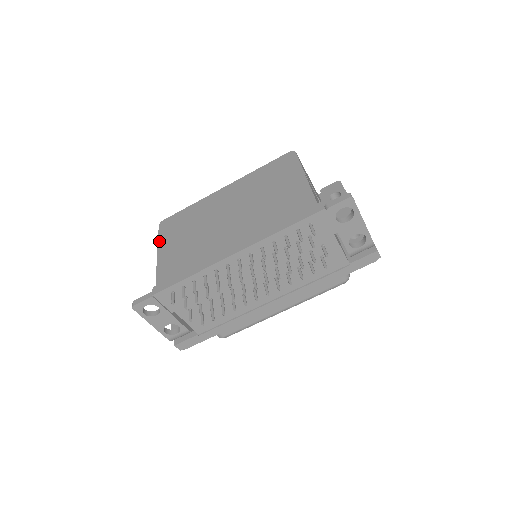
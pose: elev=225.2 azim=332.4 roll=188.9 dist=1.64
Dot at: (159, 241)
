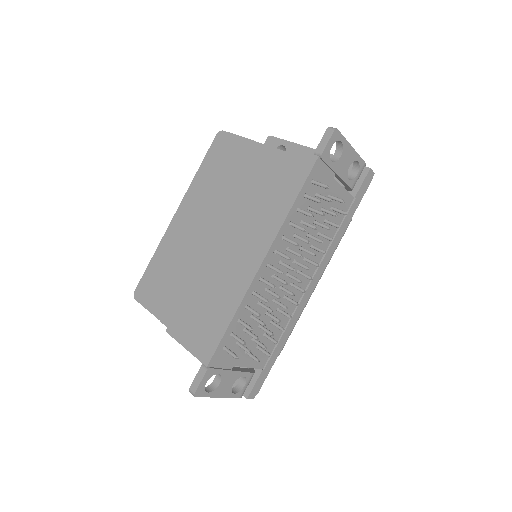
Dot at: (153, 313)
